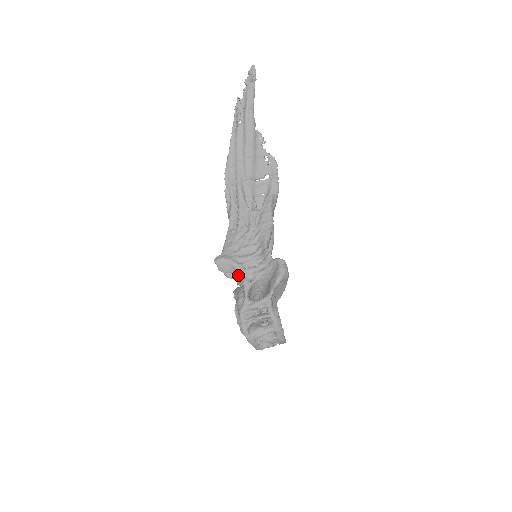
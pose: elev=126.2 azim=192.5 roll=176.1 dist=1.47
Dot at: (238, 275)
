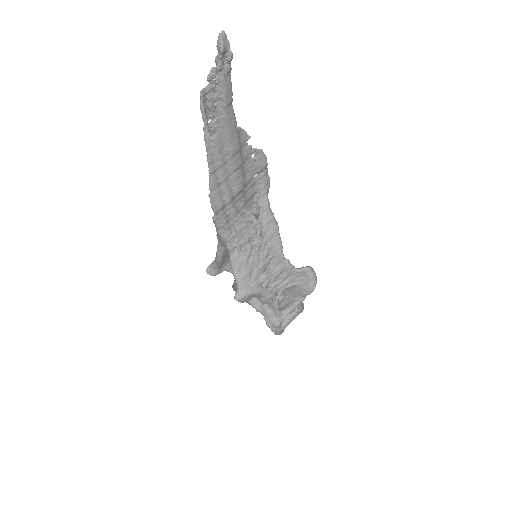
Dot at: (264, 298)
